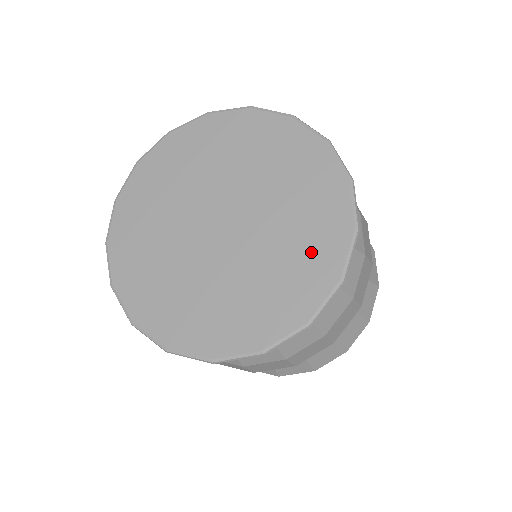
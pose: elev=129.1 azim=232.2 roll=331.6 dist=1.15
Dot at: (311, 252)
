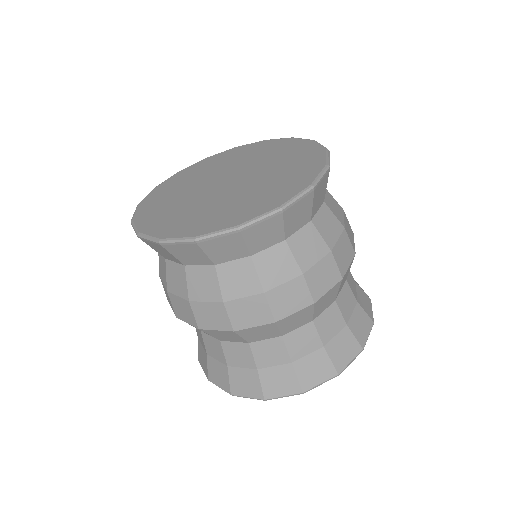
Dot at: (272, 194)
